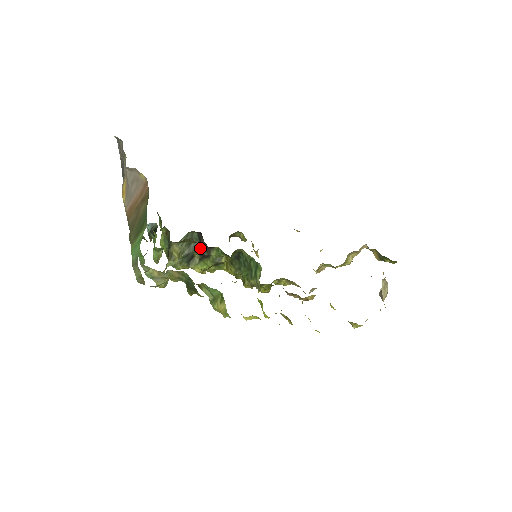
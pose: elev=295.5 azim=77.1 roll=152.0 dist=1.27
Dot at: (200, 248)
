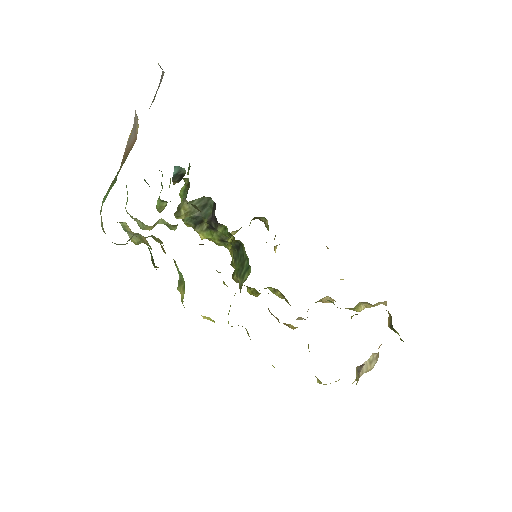
Dot at: (210, 217)
